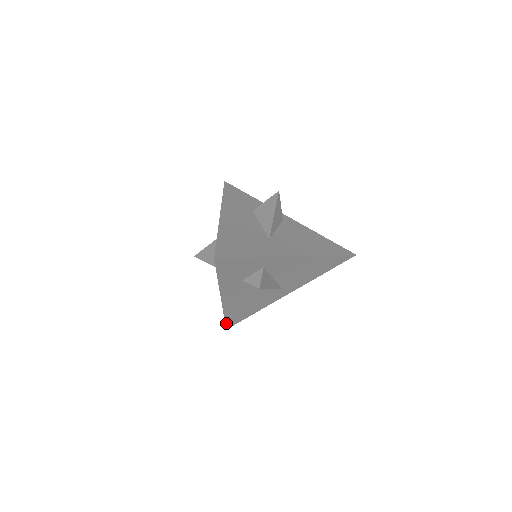
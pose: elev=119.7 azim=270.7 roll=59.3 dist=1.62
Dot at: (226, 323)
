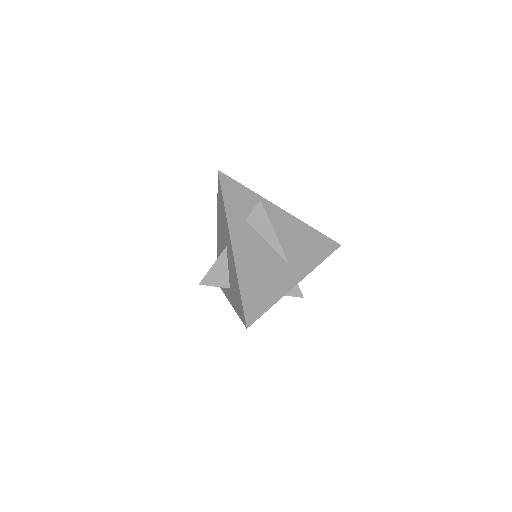
Dot at: (244, 309)
